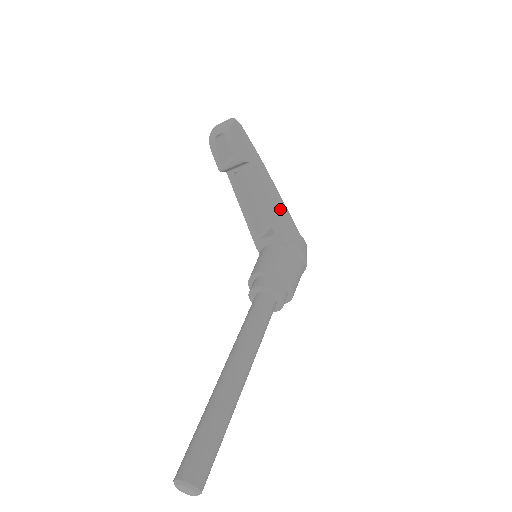
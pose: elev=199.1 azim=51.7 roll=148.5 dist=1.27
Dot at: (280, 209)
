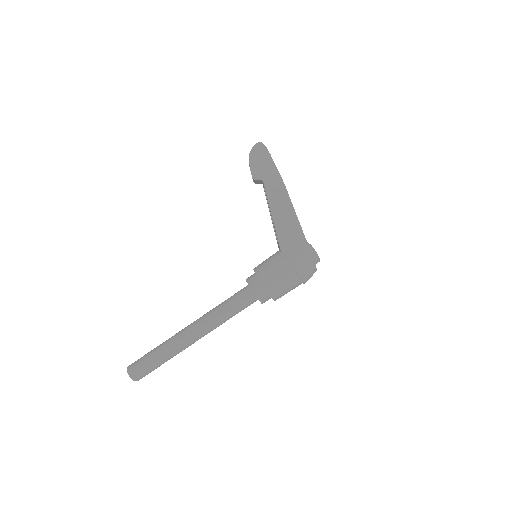
Dot at: (289, 222)
